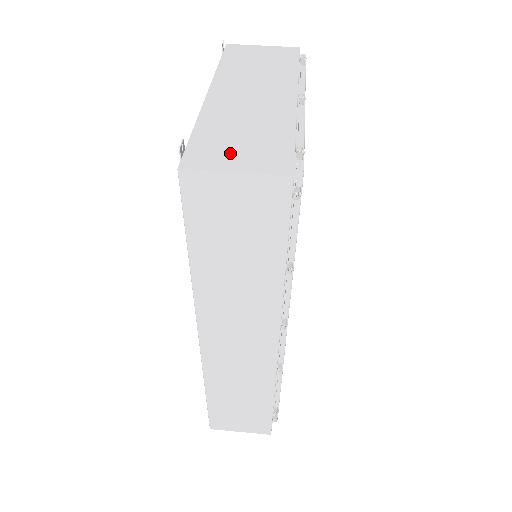
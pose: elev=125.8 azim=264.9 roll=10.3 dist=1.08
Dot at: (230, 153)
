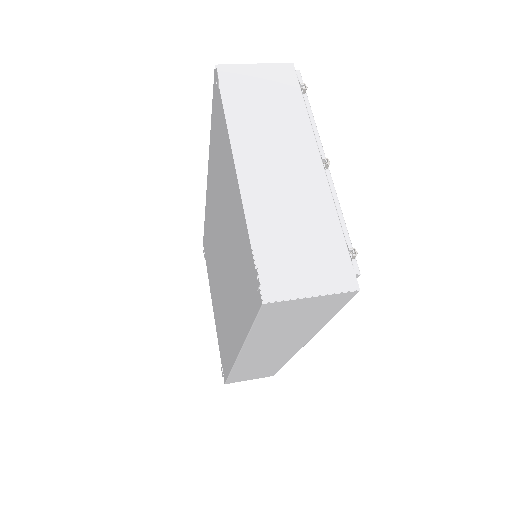
Dot at: (298, 269)
